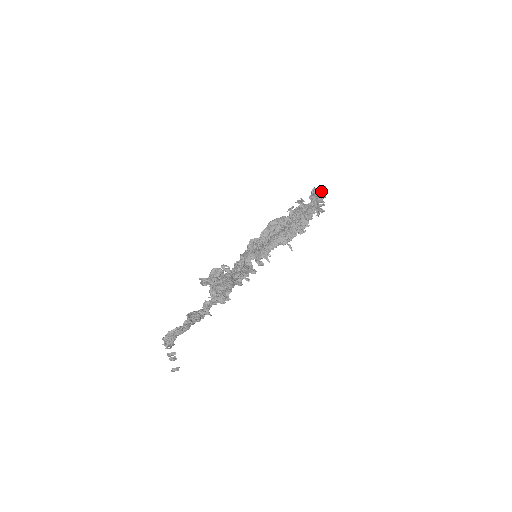
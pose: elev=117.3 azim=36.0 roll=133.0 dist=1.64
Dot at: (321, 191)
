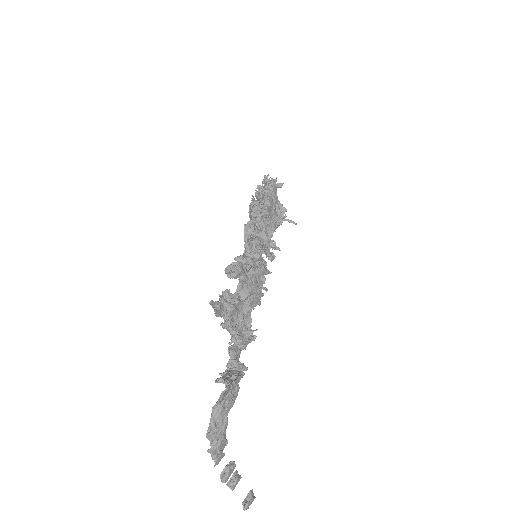
Dot at: occluded
